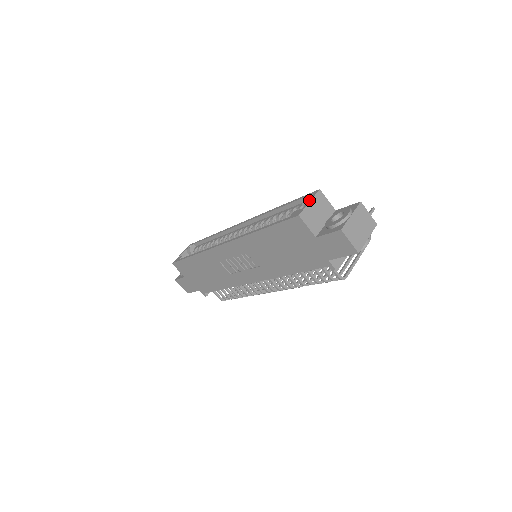
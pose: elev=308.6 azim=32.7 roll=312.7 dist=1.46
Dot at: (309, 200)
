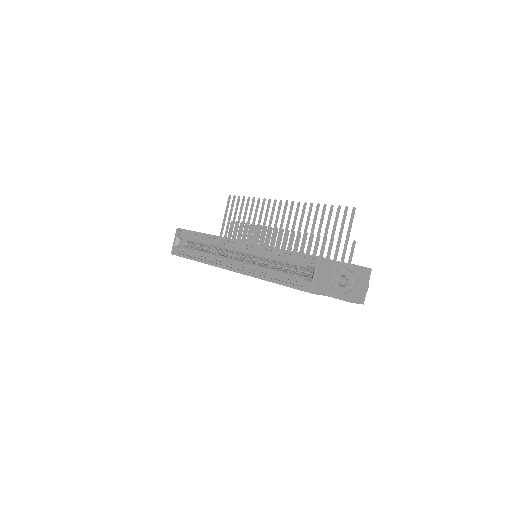
Dot at: (315, 272)
